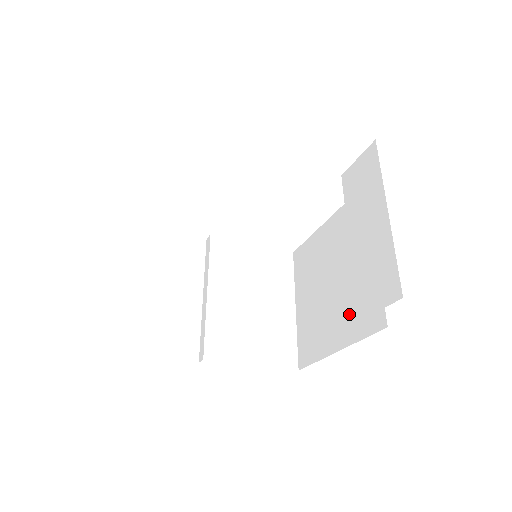
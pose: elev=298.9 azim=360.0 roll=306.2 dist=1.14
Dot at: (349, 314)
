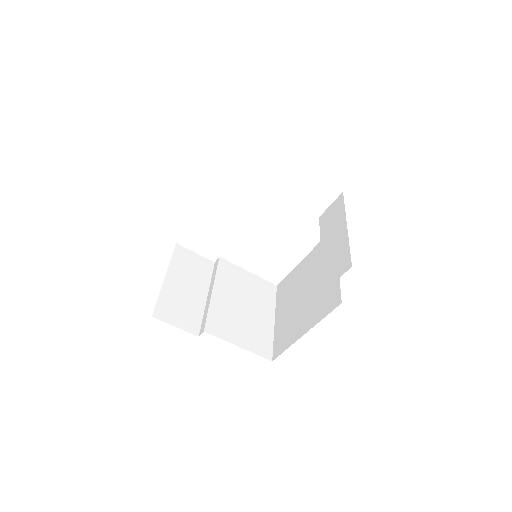
Dot at: (316, 307)
